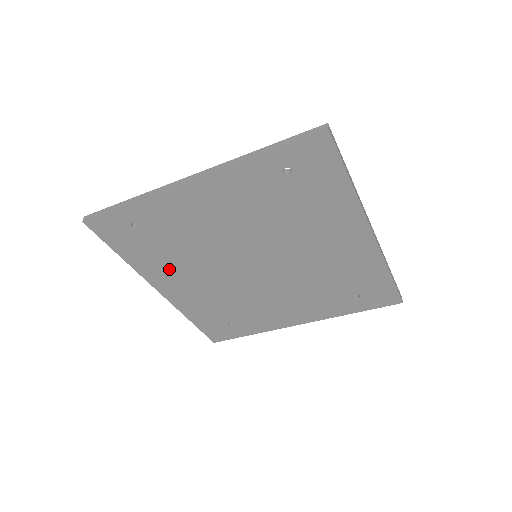
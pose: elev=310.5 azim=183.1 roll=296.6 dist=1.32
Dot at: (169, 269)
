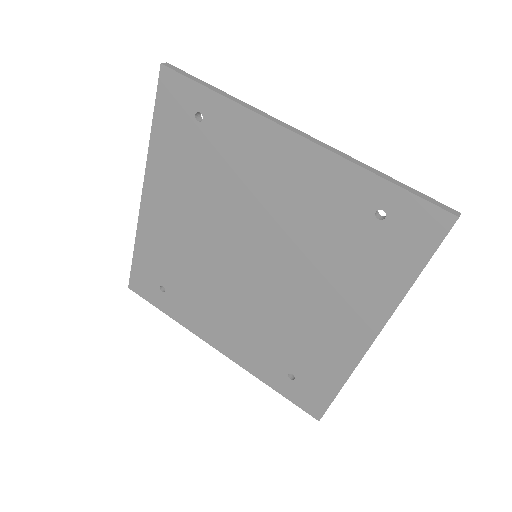
Dot at: (176, 186)
